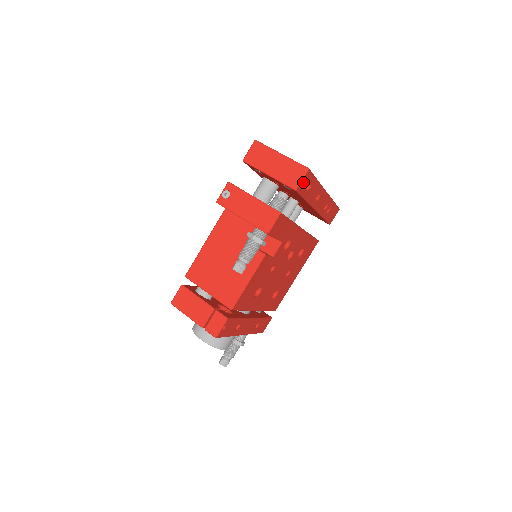
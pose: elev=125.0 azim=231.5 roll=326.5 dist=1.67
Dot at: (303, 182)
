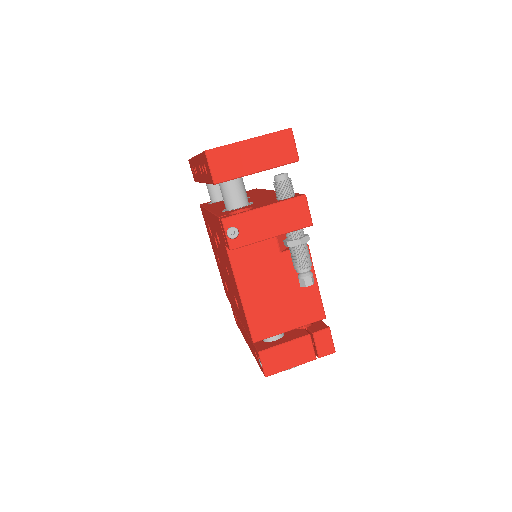
Dot at: (293, 146)
